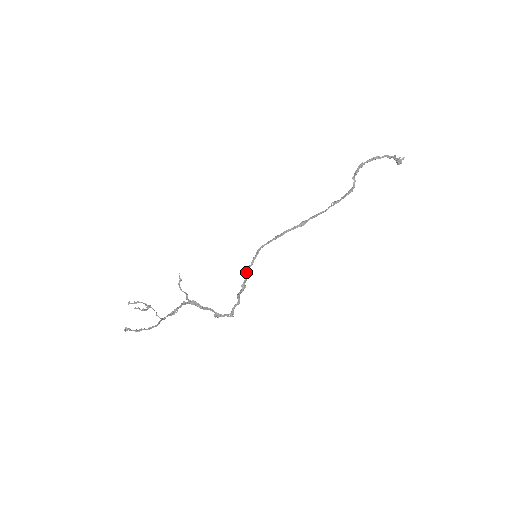
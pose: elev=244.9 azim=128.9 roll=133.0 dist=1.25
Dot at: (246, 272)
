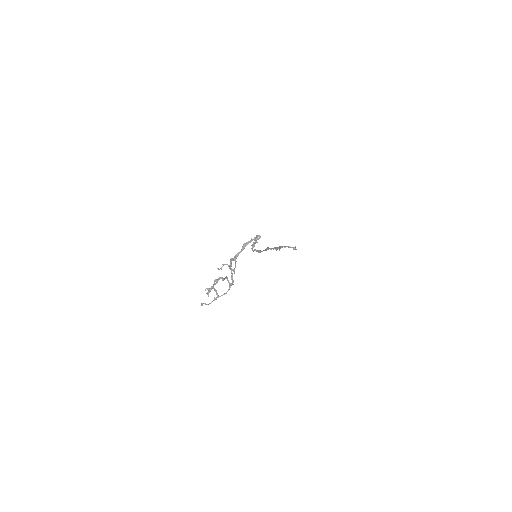
Dot at: (252, 245)
